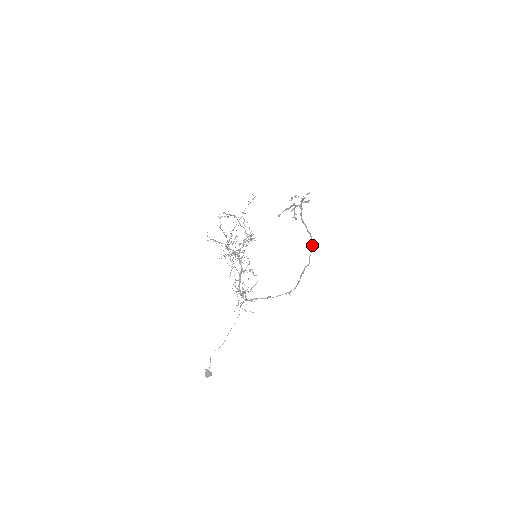
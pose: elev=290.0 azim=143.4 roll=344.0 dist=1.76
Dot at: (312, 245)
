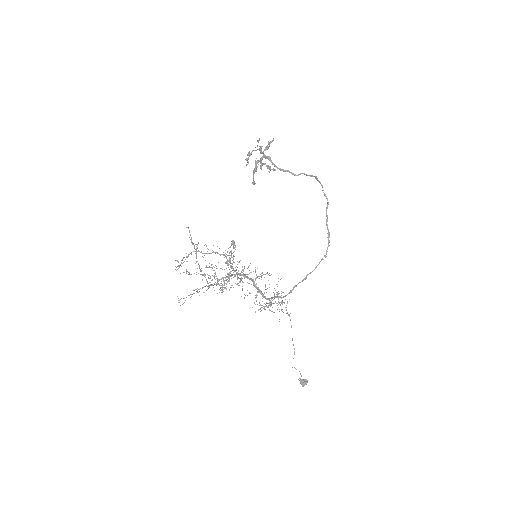
Dot at: (316, 179)
